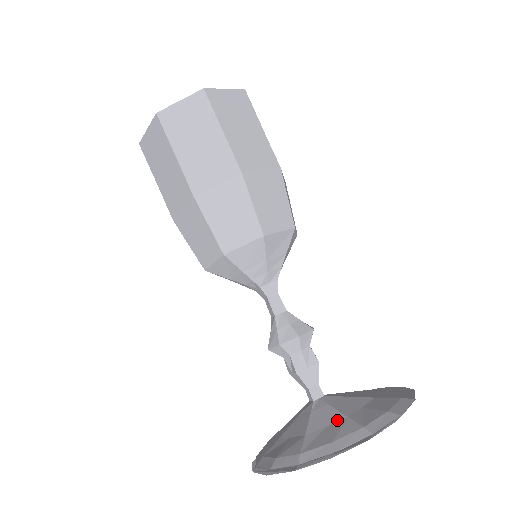
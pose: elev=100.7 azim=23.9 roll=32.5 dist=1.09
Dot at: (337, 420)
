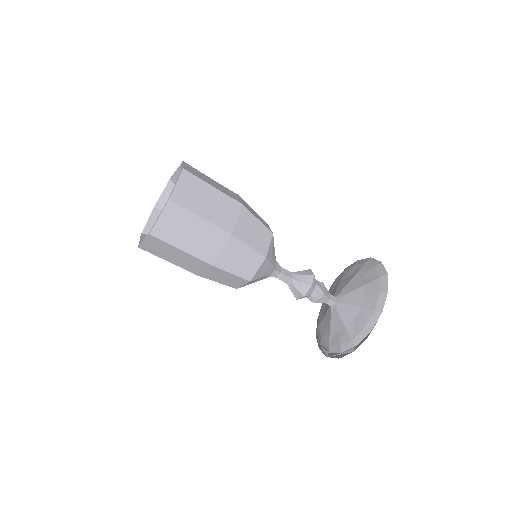
Dot at: (342, 328)
